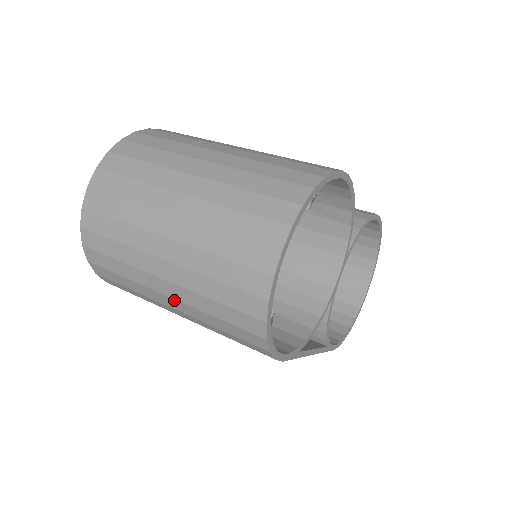
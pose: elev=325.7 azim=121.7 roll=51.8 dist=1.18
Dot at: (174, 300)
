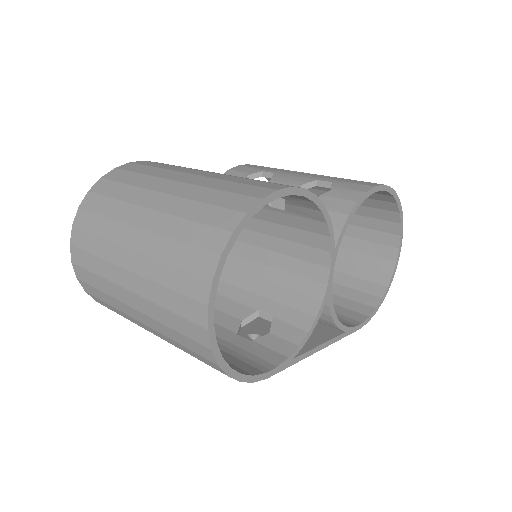
Dot at: occluded
